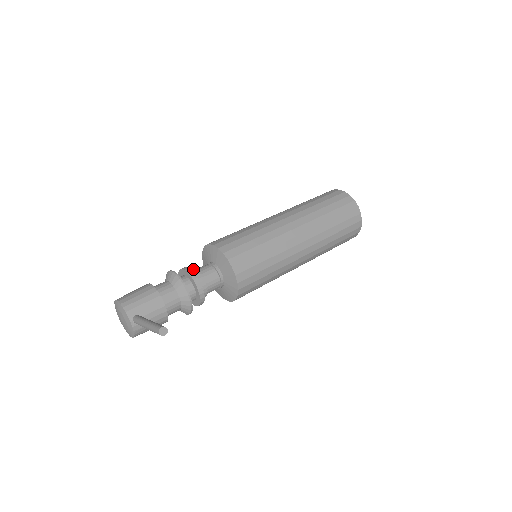
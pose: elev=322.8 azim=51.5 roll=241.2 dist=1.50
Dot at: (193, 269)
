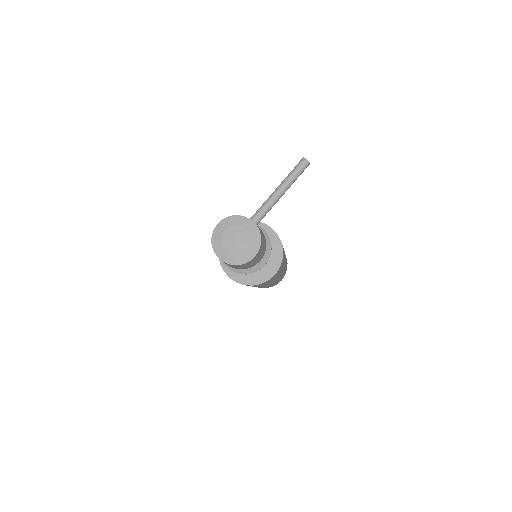
Dot at: occluded
